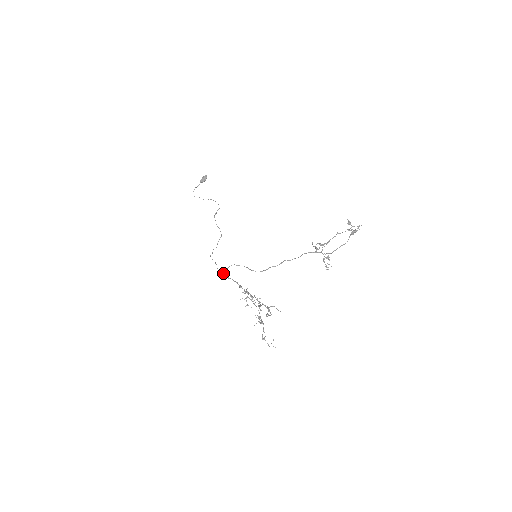
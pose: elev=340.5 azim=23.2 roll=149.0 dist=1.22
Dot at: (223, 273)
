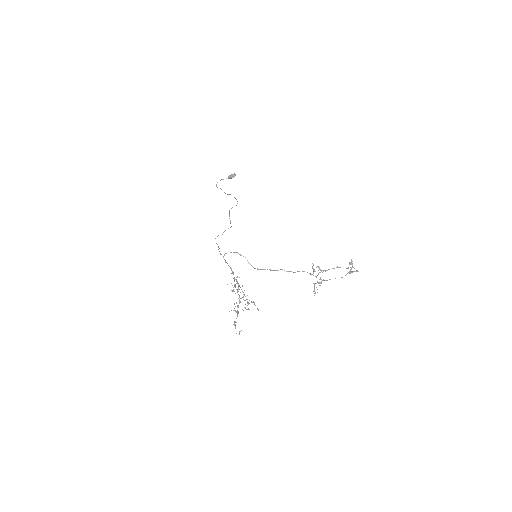
Dot at: (223, 256)
